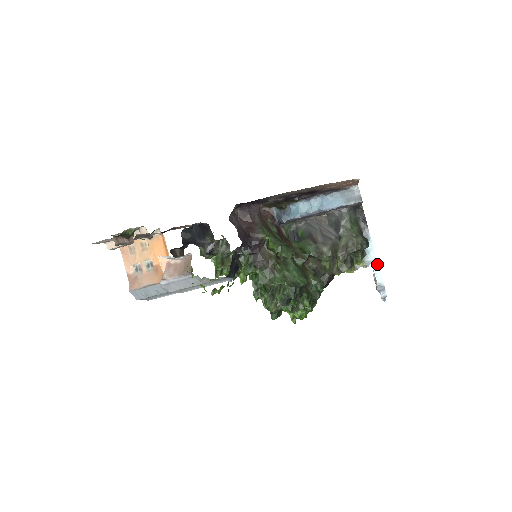
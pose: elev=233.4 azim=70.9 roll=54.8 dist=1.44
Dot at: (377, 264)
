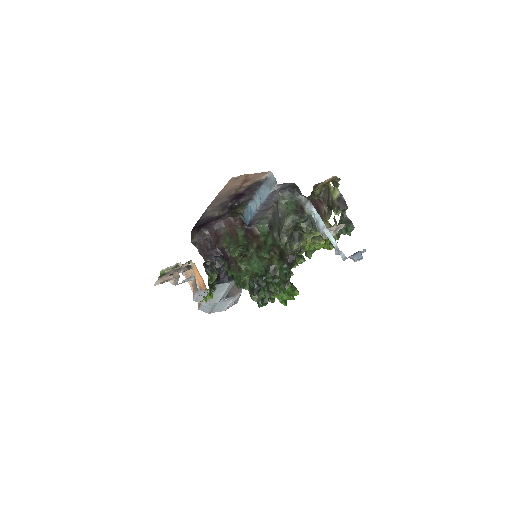
Dot at: (327, 230)
